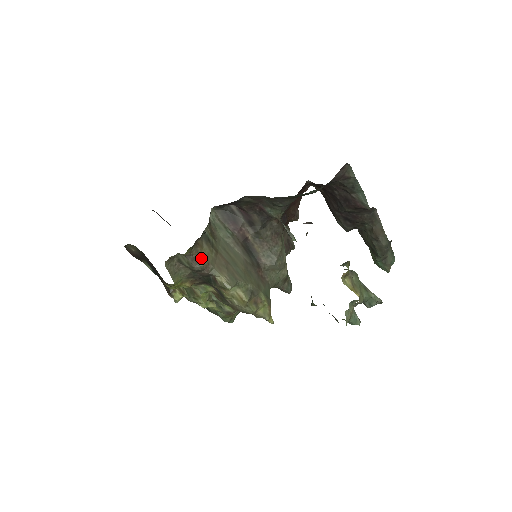
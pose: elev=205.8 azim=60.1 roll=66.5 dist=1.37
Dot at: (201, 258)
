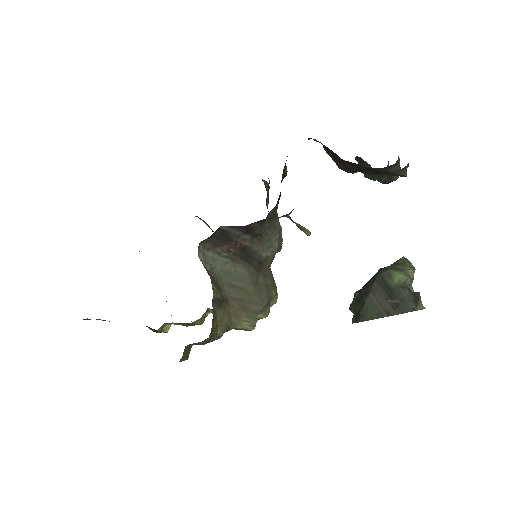
Dot at: (219, 328)
